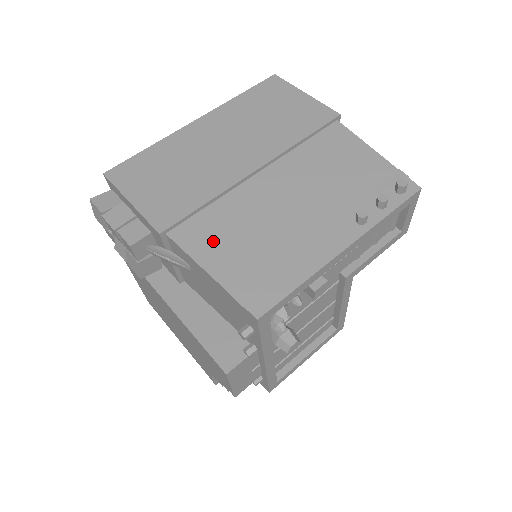
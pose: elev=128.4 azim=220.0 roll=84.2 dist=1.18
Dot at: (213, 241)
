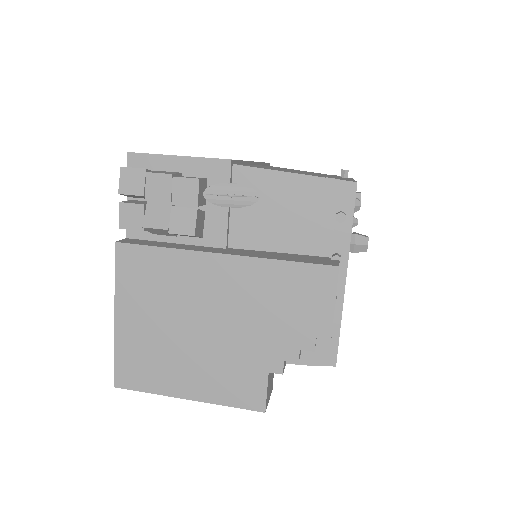
Dot at: (273, 169)
